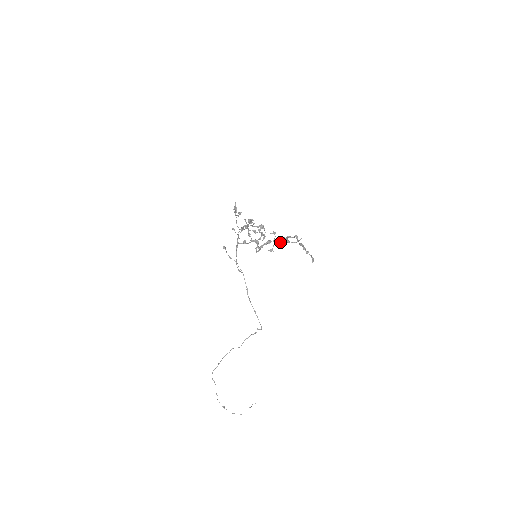
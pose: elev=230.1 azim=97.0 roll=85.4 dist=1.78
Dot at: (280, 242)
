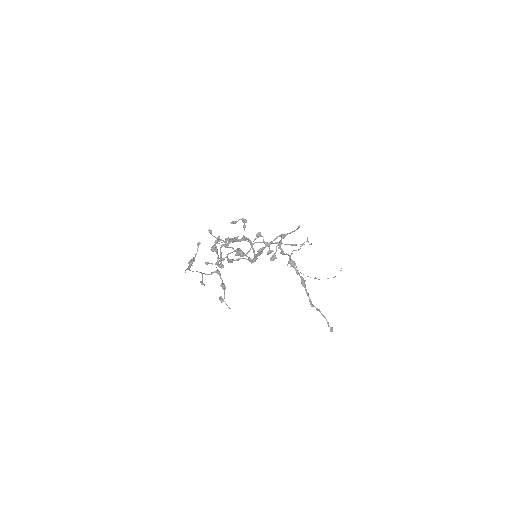
Dot at: (274, 254)
